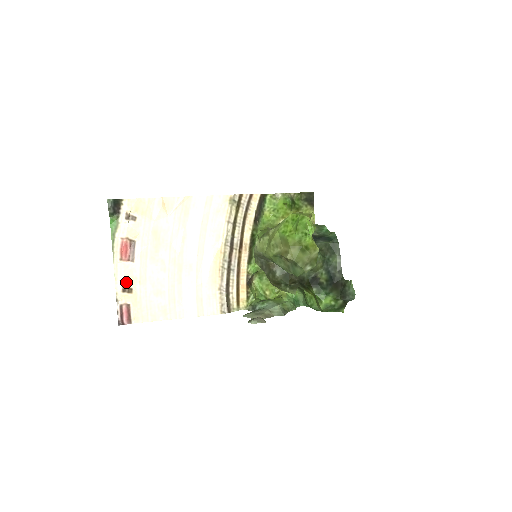
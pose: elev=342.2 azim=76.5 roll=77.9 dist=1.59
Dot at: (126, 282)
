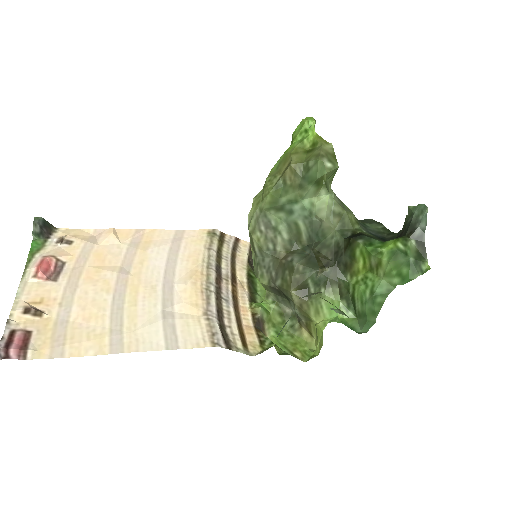
Dot at: (35, 304)
